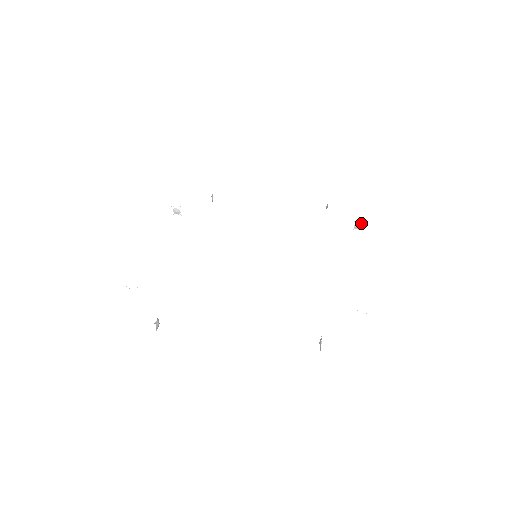
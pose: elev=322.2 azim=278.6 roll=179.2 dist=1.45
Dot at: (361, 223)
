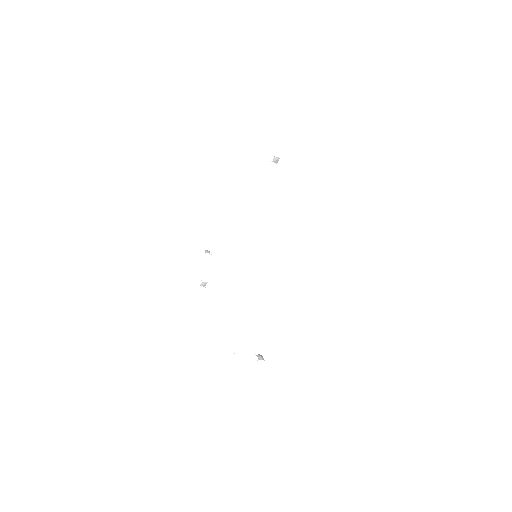
Dot at: occluded
